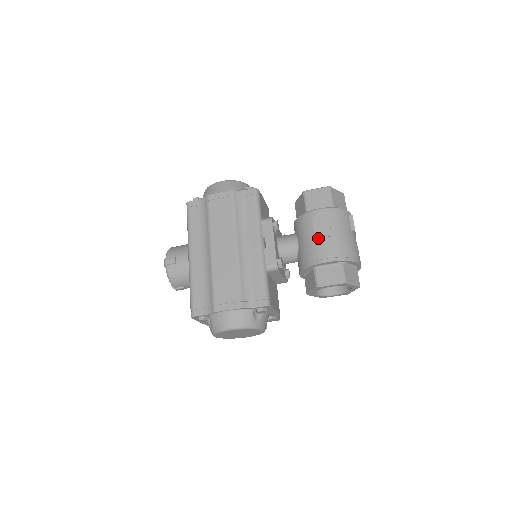
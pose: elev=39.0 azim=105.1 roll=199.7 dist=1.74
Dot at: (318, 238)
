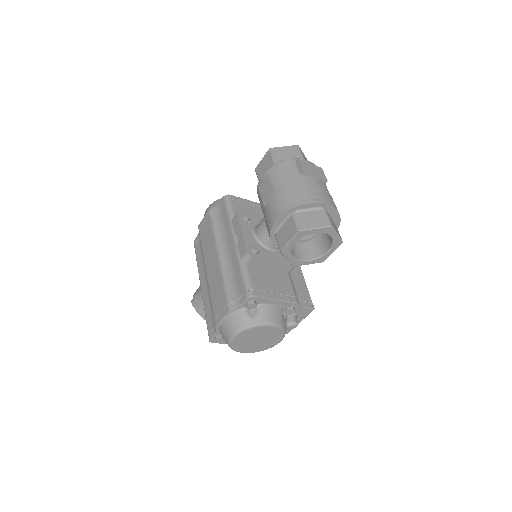
Dot at: (266, 203)
